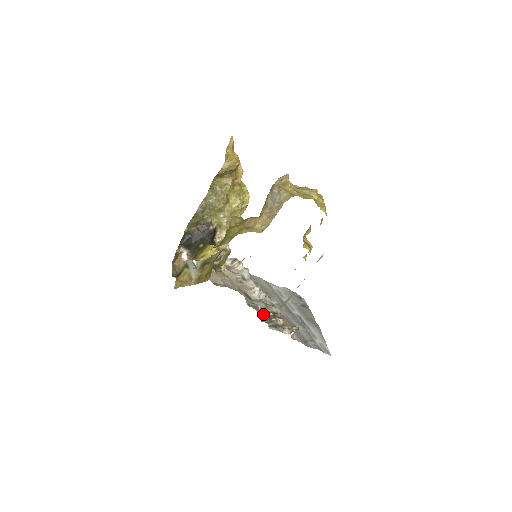
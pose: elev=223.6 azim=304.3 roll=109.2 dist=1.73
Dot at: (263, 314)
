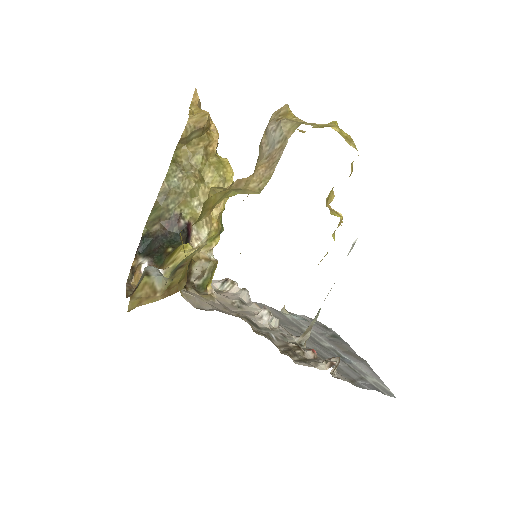
Dot at: (281, 345)
